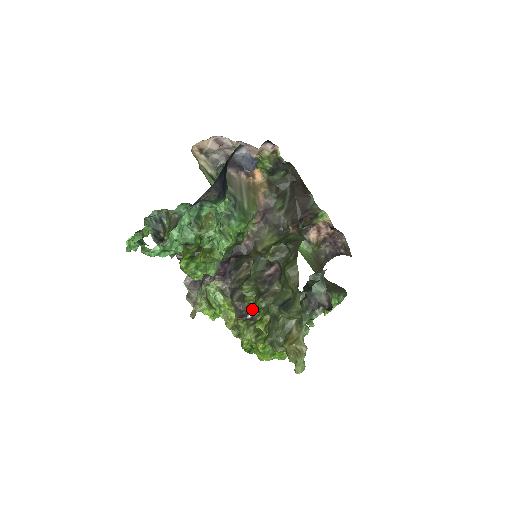
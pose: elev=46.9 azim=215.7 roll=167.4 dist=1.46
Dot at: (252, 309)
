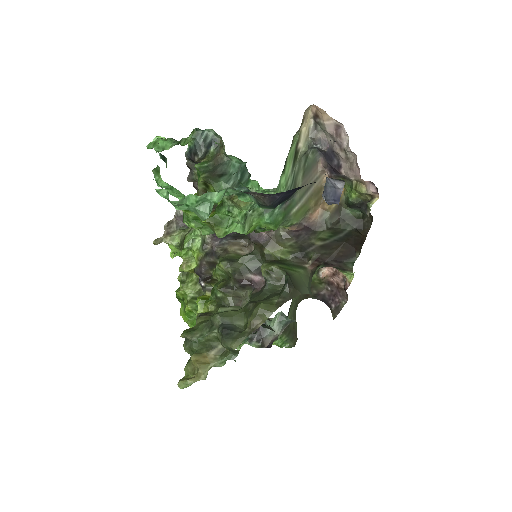
Dot at: (211, 282)
